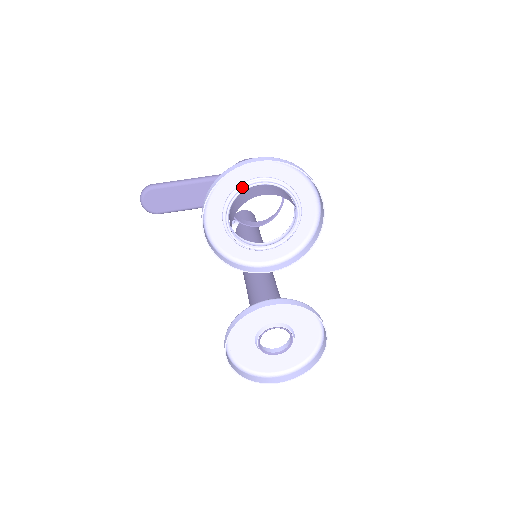
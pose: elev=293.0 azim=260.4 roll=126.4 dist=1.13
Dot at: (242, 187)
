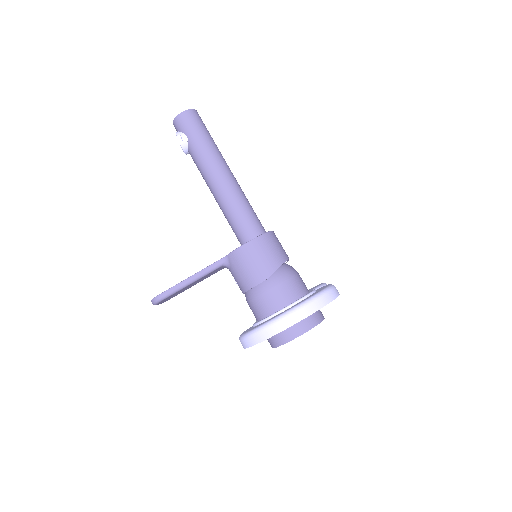
Dot at: occluded
